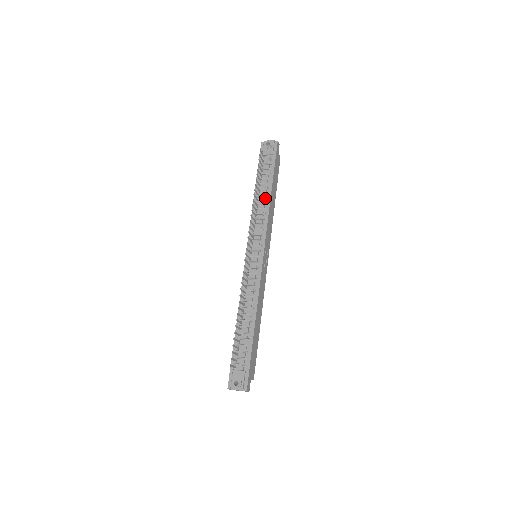
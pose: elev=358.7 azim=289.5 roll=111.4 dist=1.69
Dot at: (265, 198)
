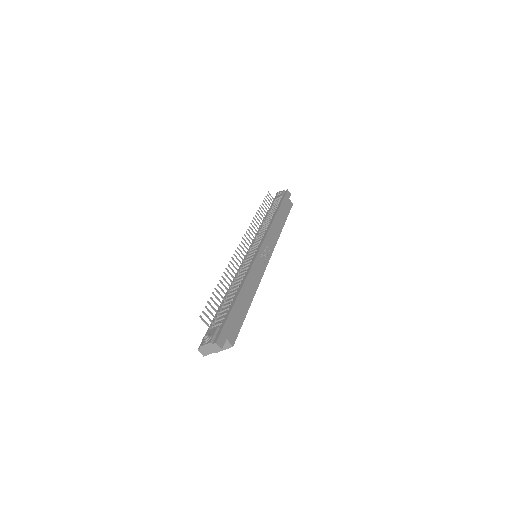
Dot at: (270, 218)
